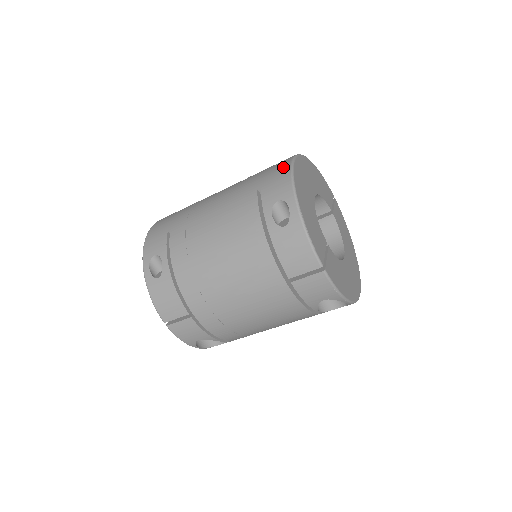
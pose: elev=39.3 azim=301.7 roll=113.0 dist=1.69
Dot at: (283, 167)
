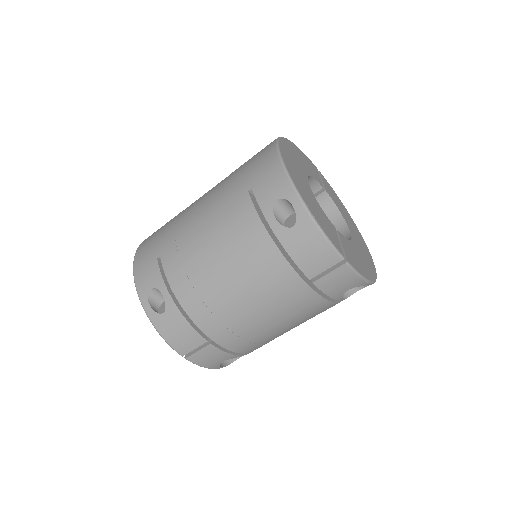
Dot at: (269, 159)
